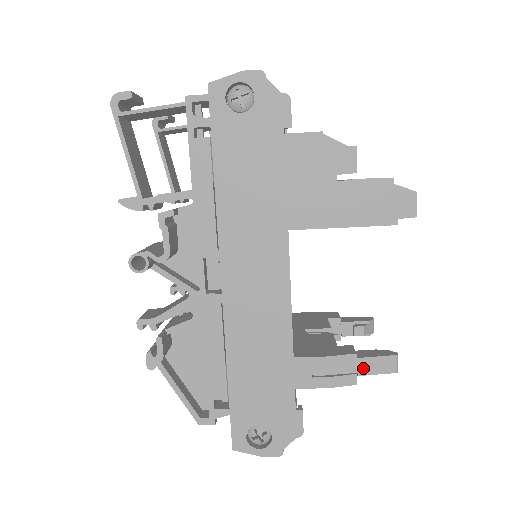
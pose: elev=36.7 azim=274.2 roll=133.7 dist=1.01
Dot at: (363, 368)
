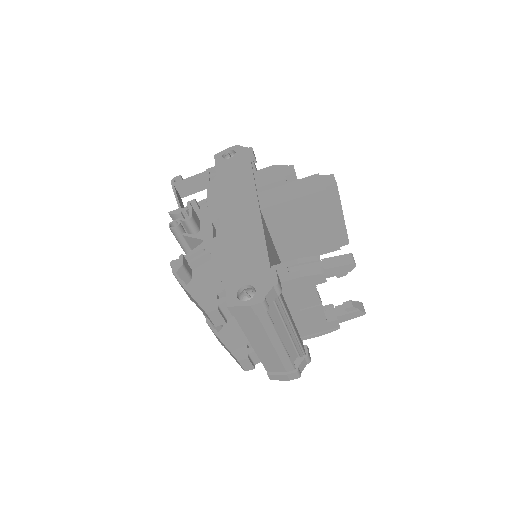
Dot at: (327, 264)
